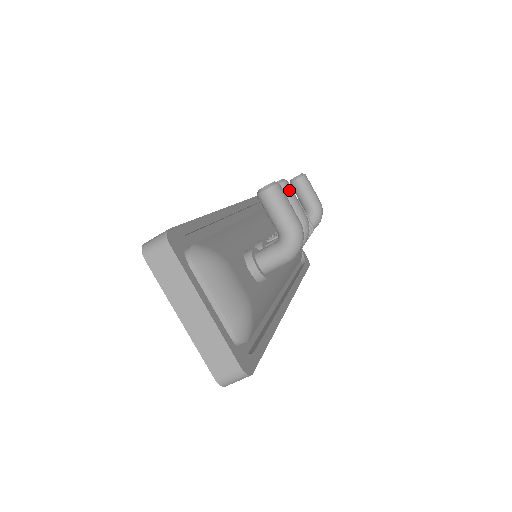
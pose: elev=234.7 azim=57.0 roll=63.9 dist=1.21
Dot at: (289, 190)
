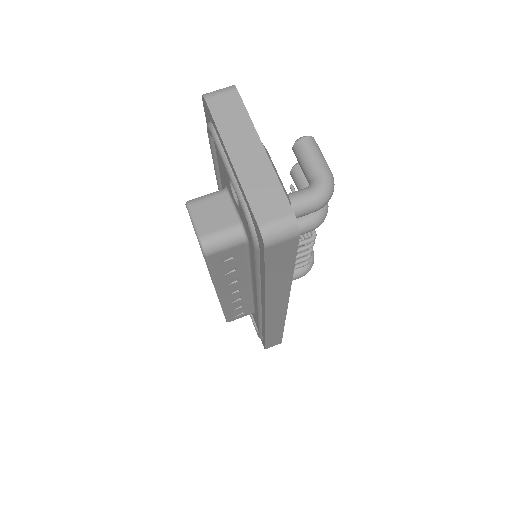
Dot at: occluded
